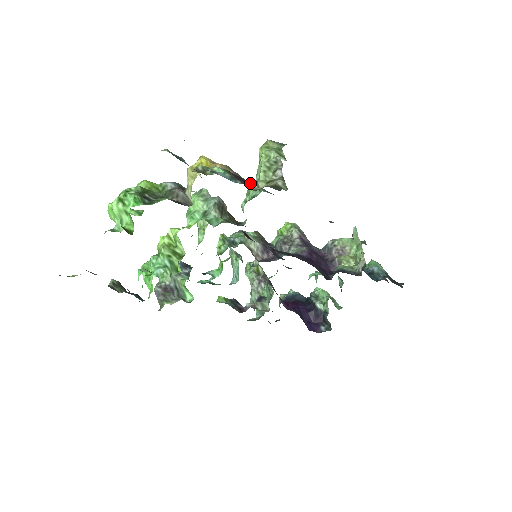
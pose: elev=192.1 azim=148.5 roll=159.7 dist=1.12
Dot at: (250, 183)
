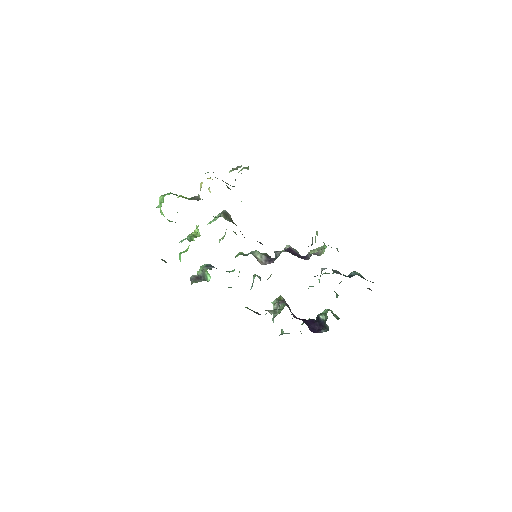
Dot at: occluded
